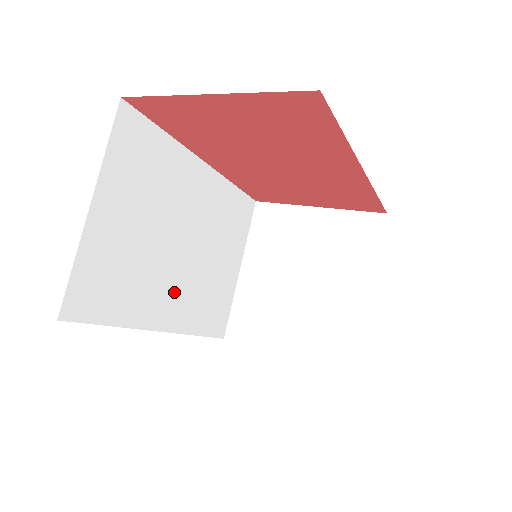
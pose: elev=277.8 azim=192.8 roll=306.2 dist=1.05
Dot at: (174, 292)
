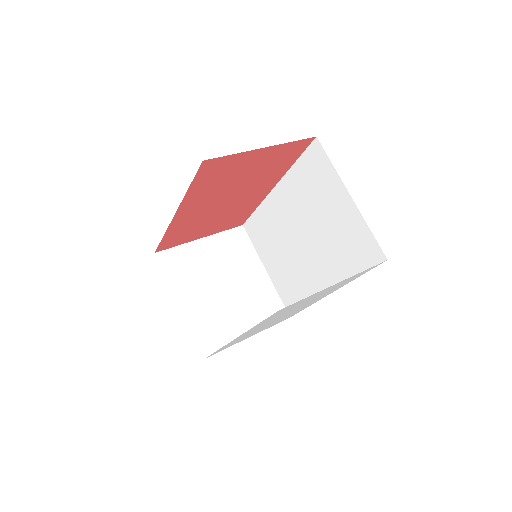
Dot at: occluded
